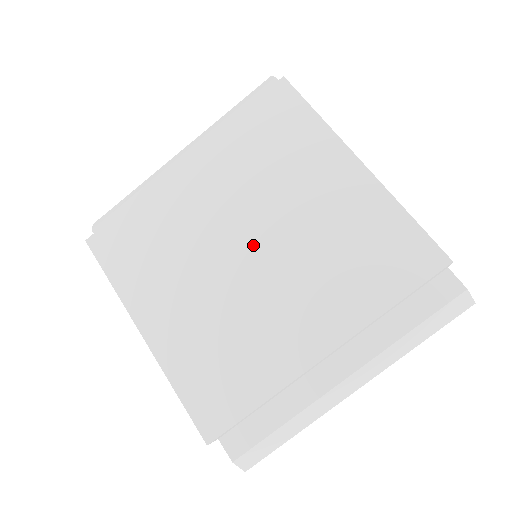
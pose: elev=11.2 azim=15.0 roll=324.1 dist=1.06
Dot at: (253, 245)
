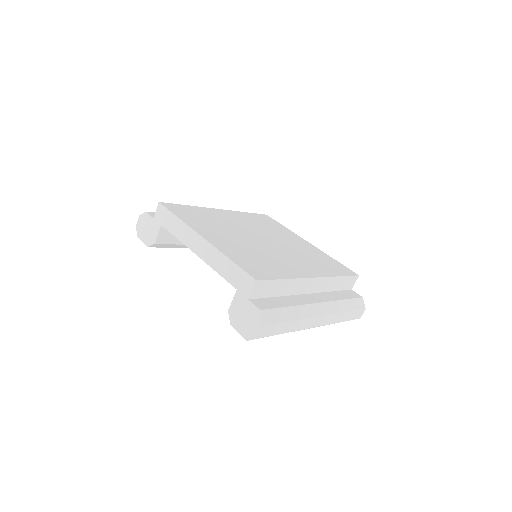
Dot at: (265, 240)
